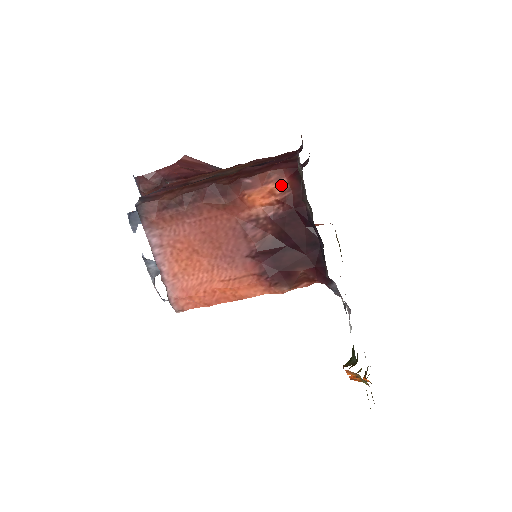
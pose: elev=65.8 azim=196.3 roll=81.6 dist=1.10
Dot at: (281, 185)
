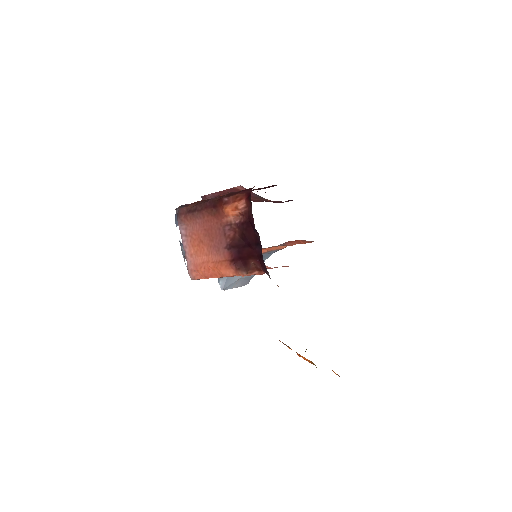
Dot at: (241, 203)
